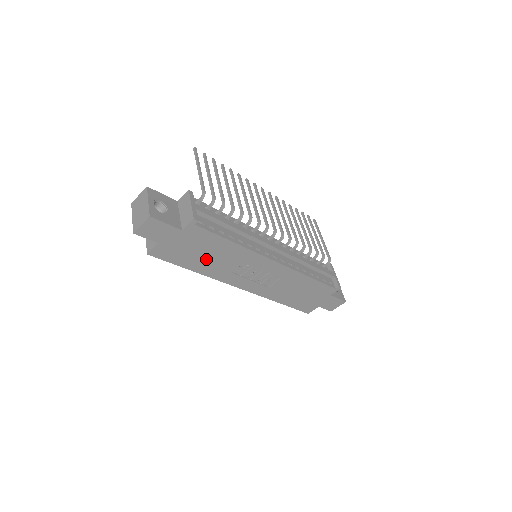
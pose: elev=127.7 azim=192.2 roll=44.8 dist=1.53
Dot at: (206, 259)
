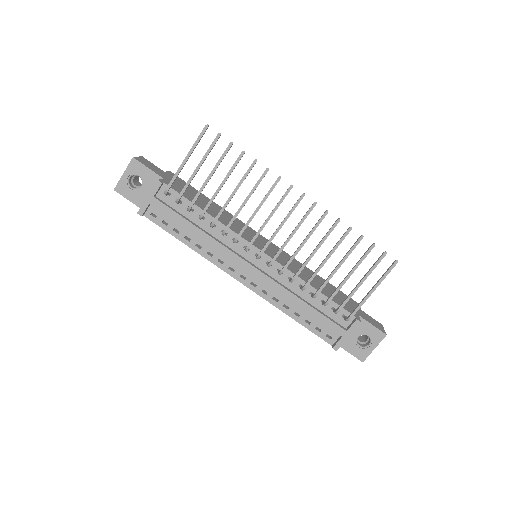
Dot at: occluded
